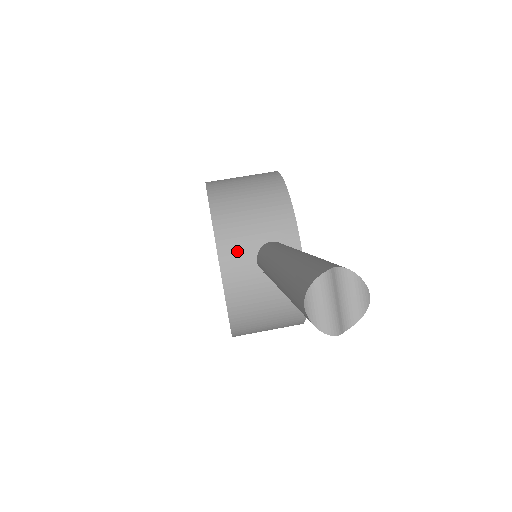
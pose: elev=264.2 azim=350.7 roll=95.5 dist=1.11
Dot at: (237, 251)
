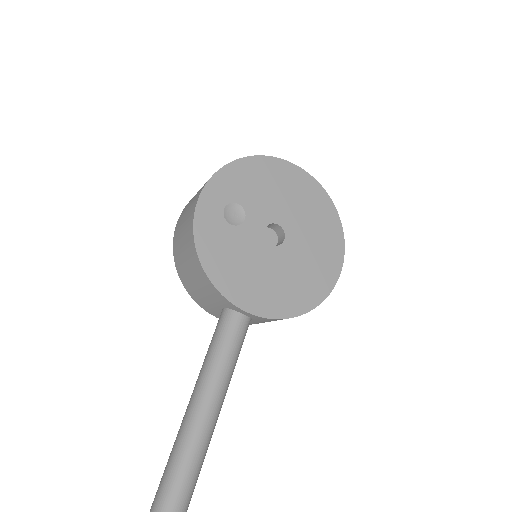
Dot at: (216, 312)
